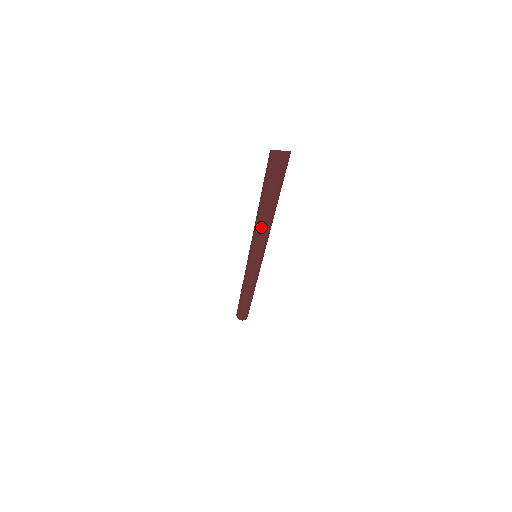
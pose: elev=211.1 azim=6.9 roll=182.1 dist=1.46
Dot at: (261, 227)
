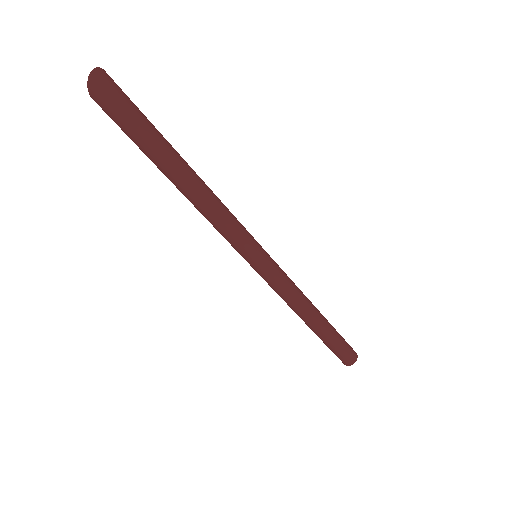
Dot at: (205, 201)
